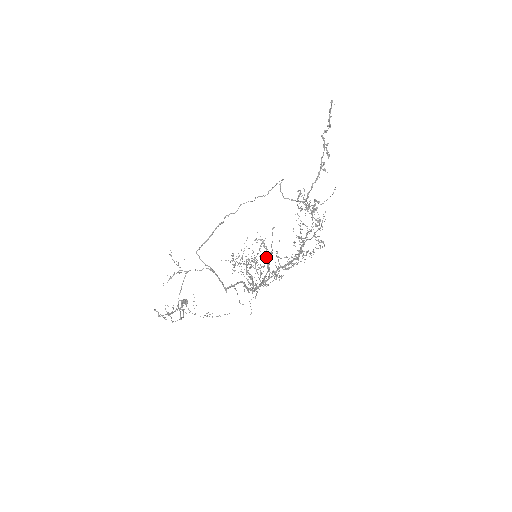
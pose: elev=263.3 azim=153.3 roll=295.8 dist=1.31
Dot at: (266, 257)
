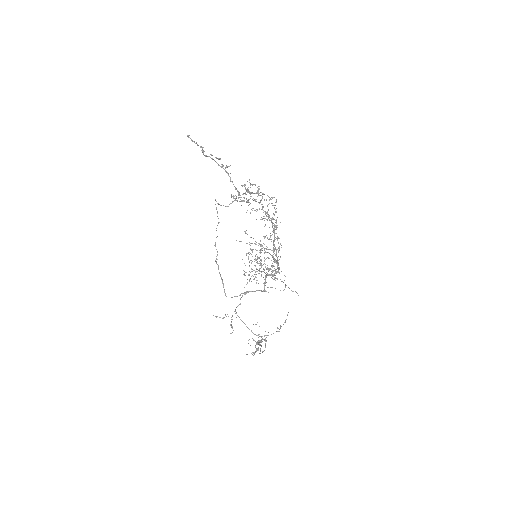
Dot at: (260, 246)
